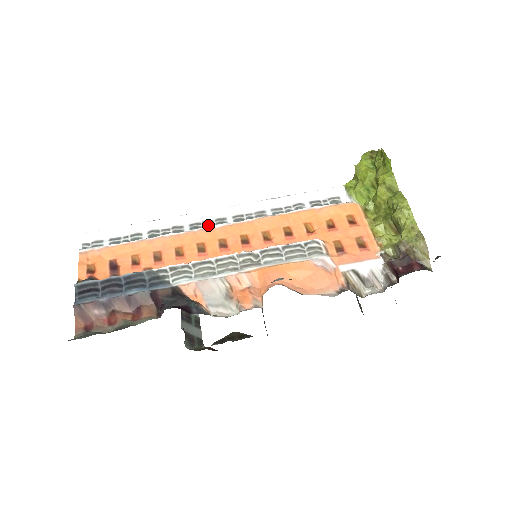
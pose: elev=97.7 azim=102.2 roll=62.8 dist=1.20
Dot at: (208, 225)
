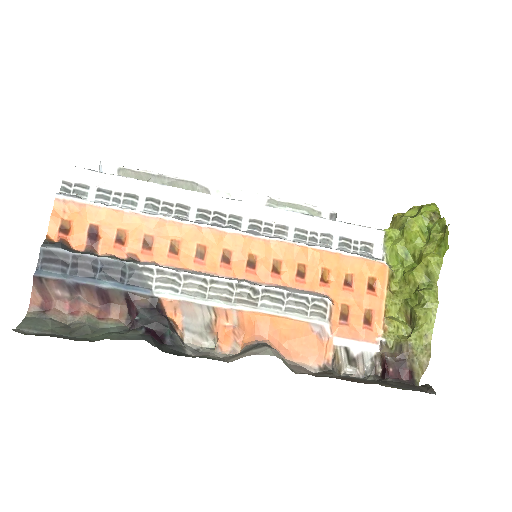
Dot at: (219, 220)
